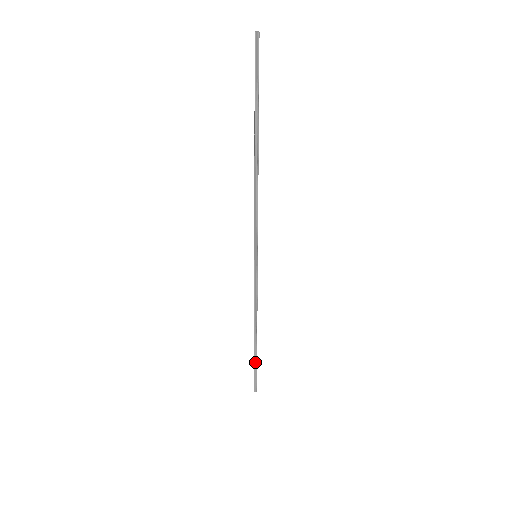
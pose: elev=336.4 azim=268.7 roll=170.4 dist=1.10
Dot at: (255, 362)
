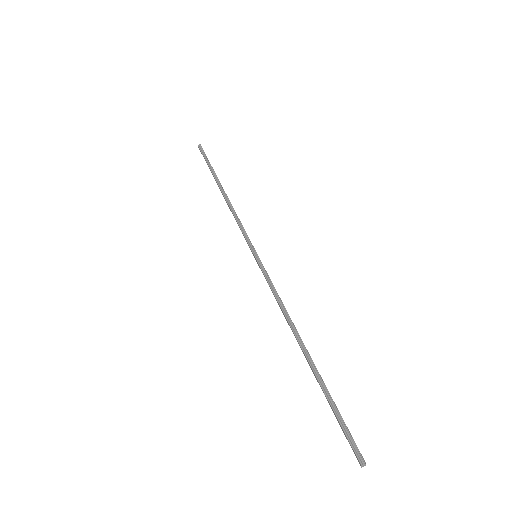
Dot at: (211, 170)
